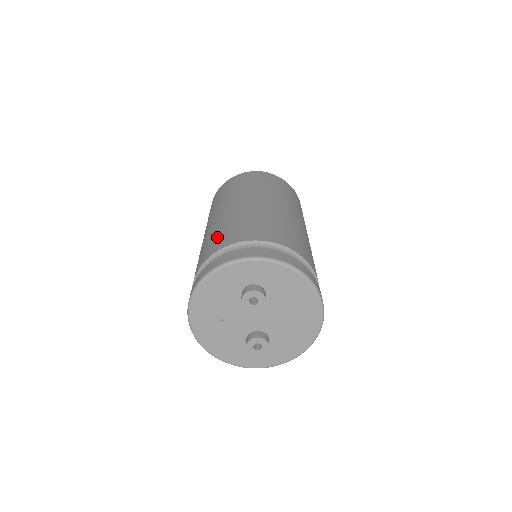
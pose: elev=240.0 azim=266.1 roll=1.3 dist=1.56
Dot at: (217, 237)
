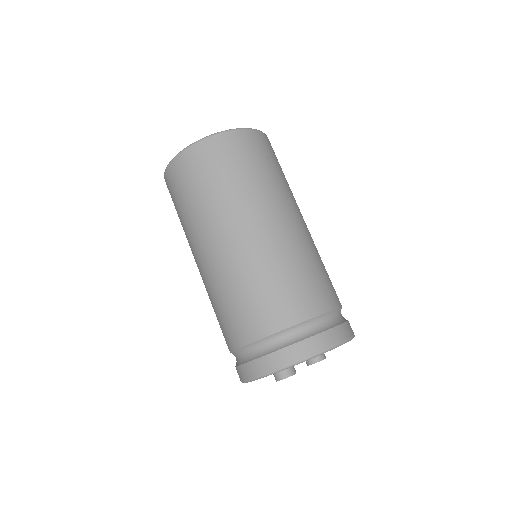
Dot at: occluded
